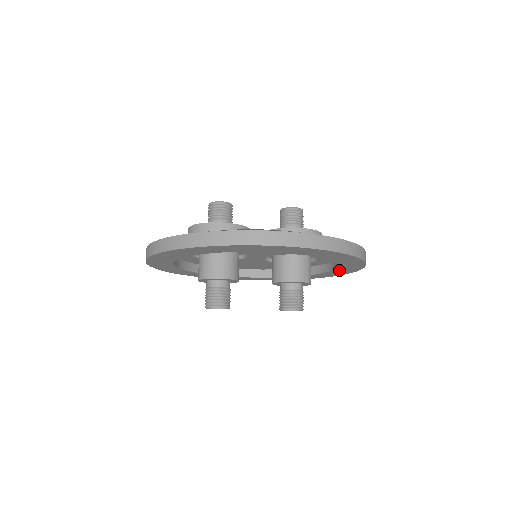
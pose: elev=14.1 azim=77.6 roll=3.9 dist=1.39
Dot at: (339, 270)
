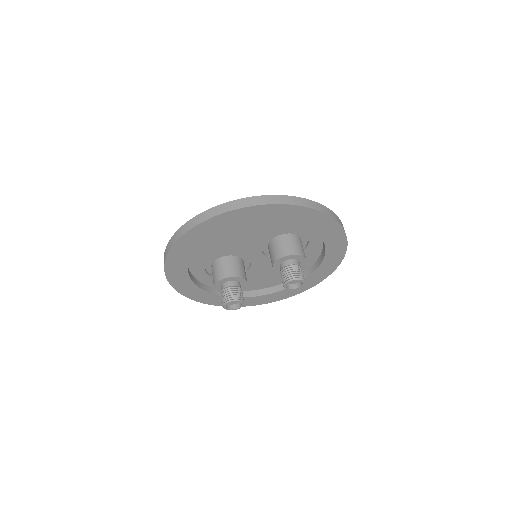
Dot at: (327, 236)
